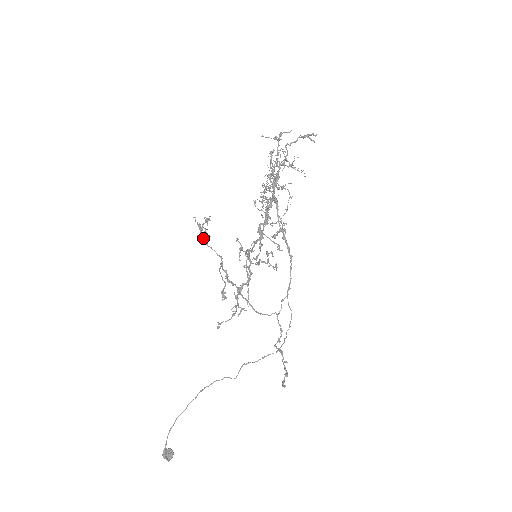
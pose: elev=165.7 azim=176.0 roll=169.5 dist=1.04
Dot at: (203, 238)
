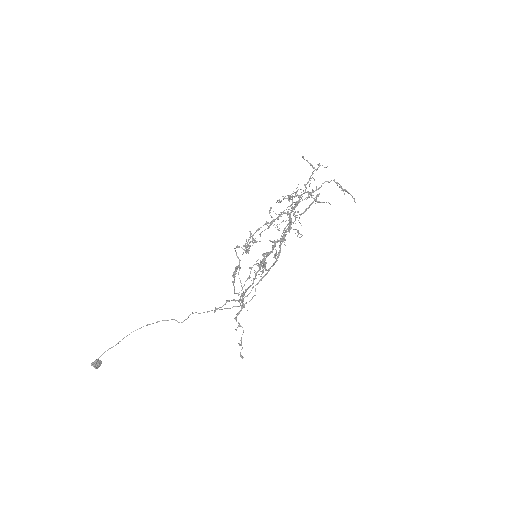
Dot at: (238, 246)
